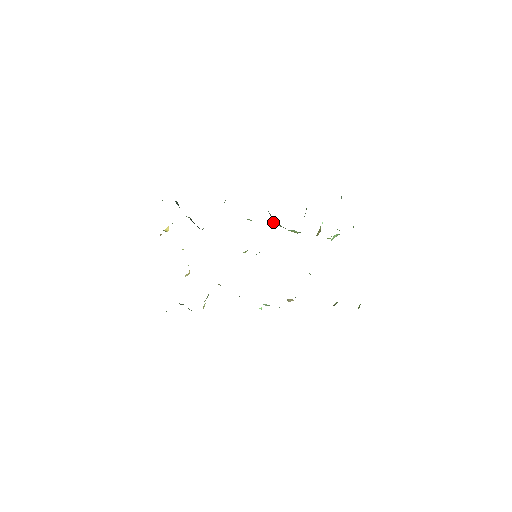
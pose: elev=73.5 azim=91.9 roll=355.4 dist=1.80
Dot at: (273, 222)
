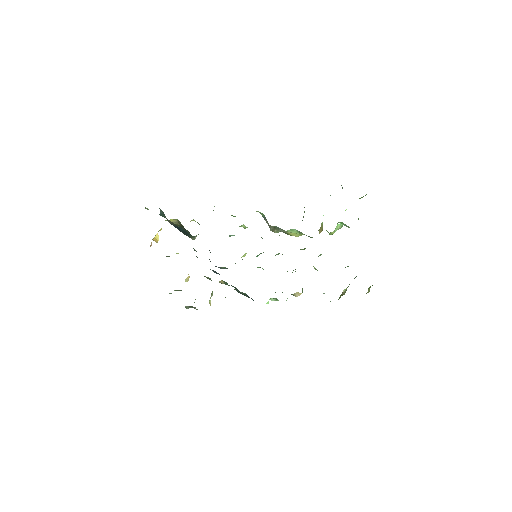
Dot at: (270, 230)
